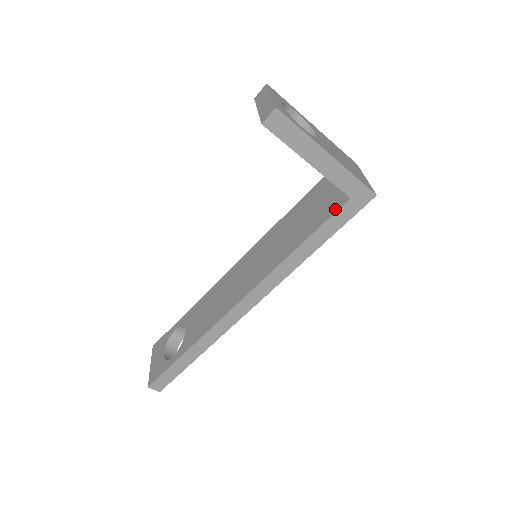
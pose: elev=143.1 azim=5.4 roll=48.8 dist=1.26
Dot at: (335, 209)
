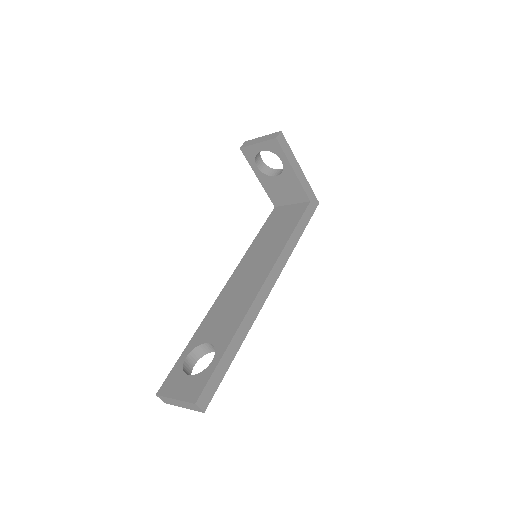
Dot at: (304, 209)
